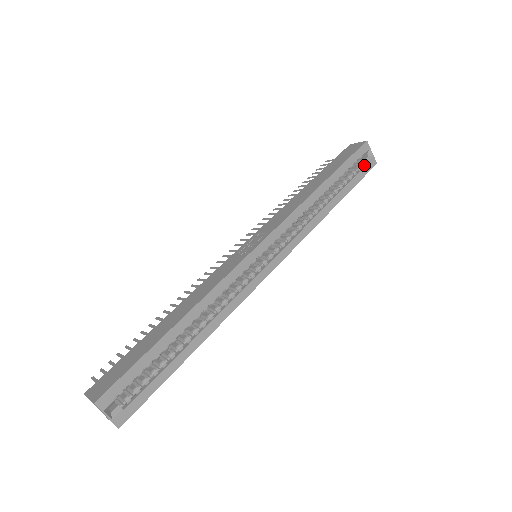
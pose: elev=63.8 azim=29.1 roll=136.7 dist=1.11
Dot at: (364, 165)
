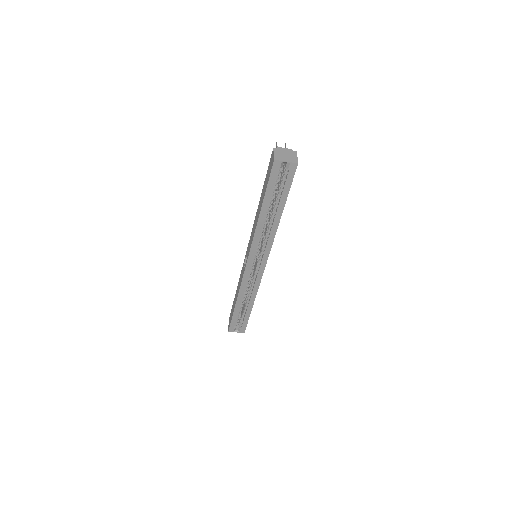
Dot at: (287, 173)
